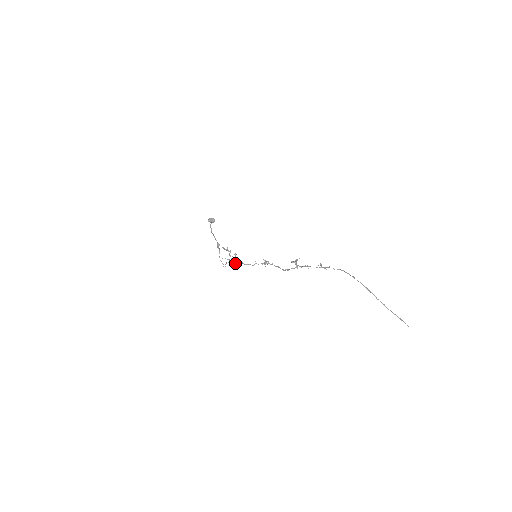
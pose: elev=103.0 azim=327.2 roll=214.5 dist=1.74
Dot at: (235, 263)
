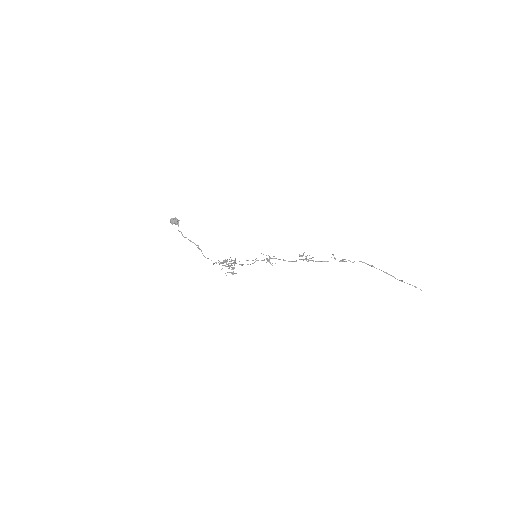
Dot at: (227, 259)
